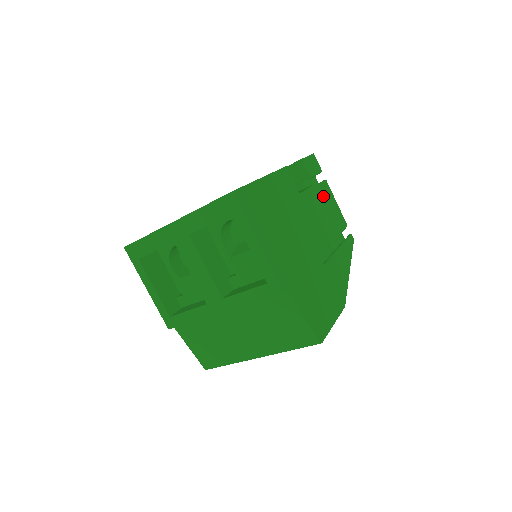
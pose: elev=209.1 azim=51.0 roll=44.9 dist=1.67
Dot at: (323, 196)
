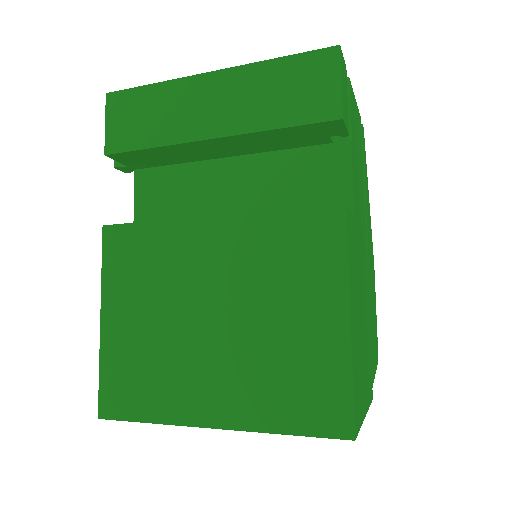
Dot at: (354, 133)
